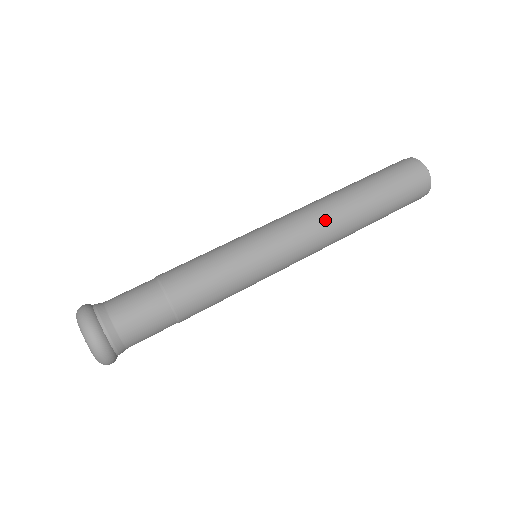
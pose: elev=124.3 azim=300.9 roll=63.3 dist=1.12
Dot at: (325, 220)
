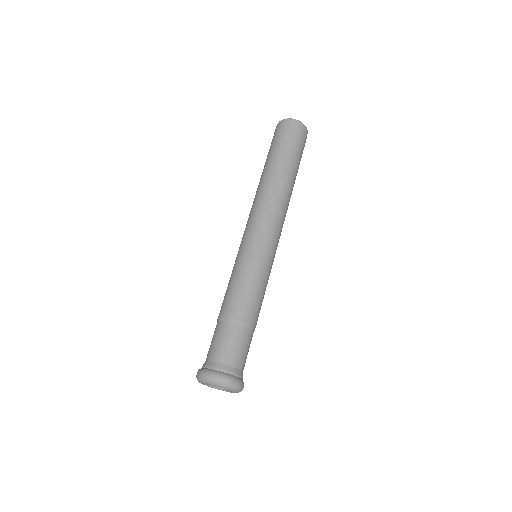
Dot at: (277, 202)
